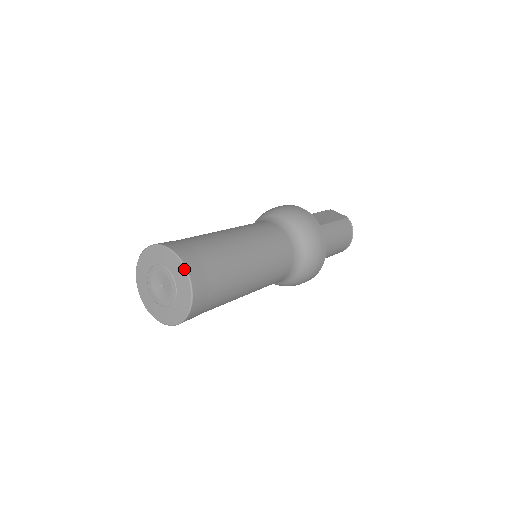
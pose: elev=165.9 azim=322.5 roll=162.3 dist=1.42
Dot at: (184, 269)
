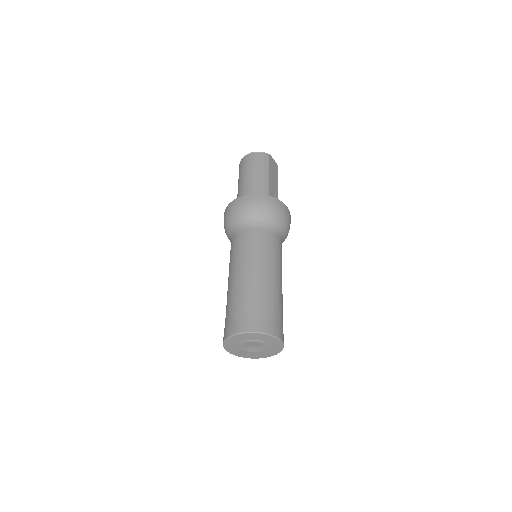
Dot at: (282, 348)
